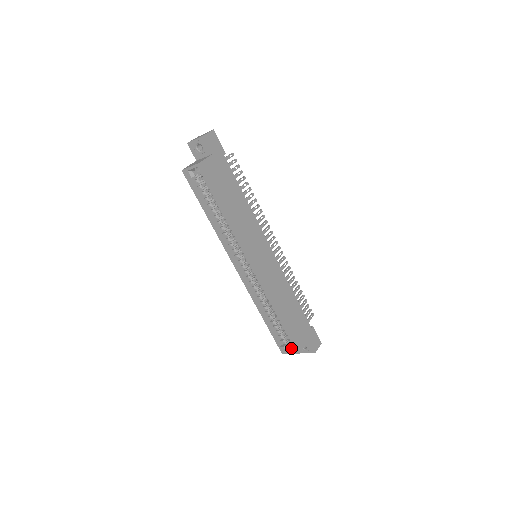
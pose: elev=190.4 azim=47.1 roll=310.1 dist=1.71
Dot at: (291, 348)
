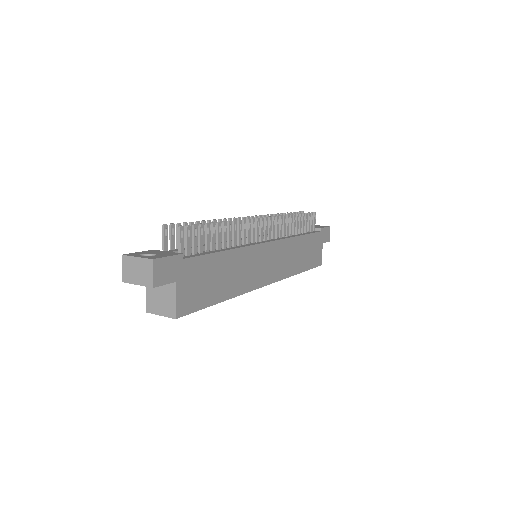
Dot at: occluded
